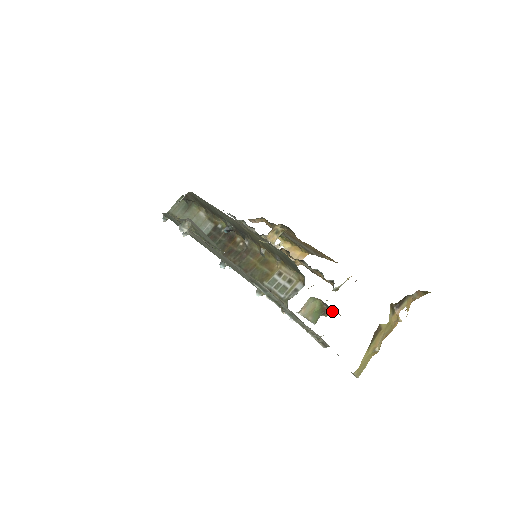
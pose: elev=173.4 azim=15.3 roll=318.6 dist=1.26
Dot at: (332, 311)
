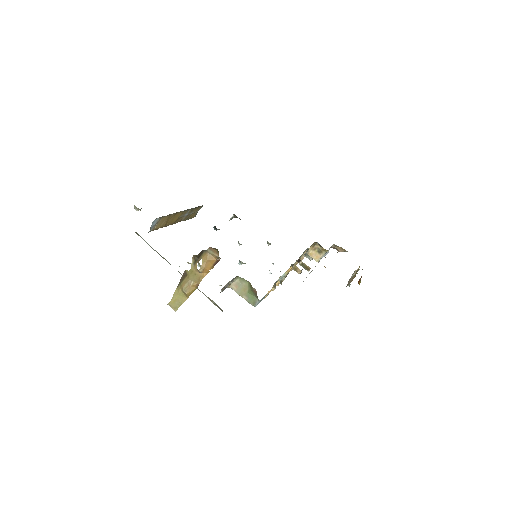
Dot at: occluded
